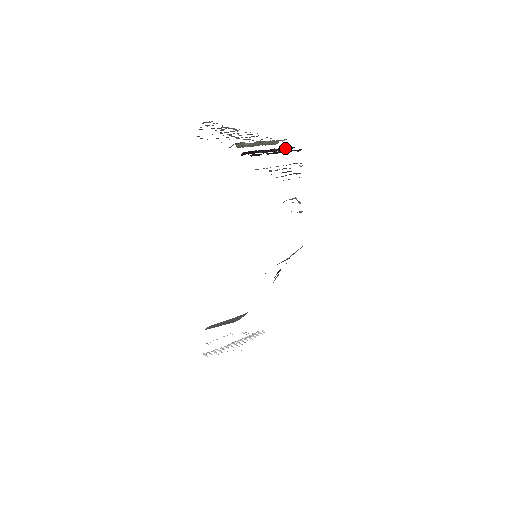
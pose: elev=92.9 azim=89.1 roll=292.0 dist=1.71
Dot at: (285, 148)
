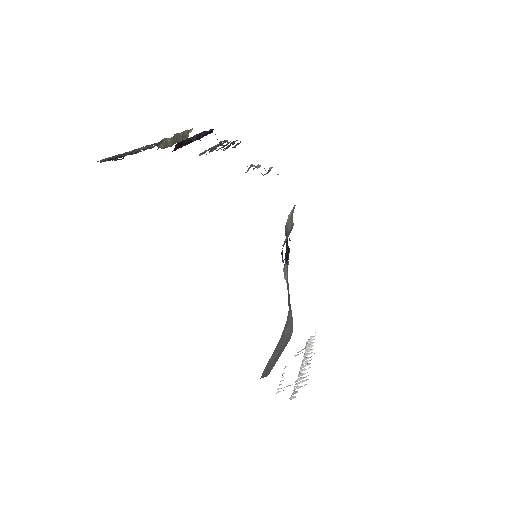
Dot at: occluded
